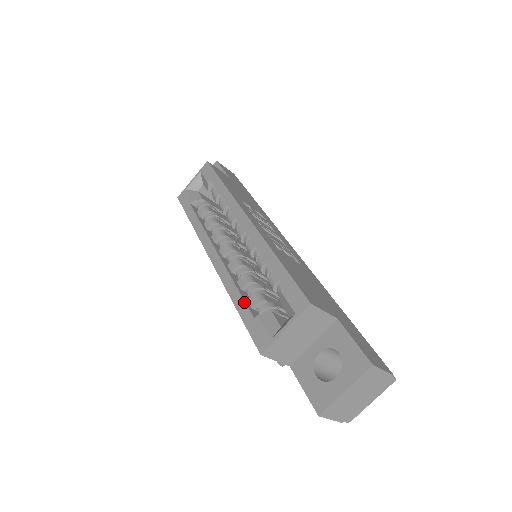
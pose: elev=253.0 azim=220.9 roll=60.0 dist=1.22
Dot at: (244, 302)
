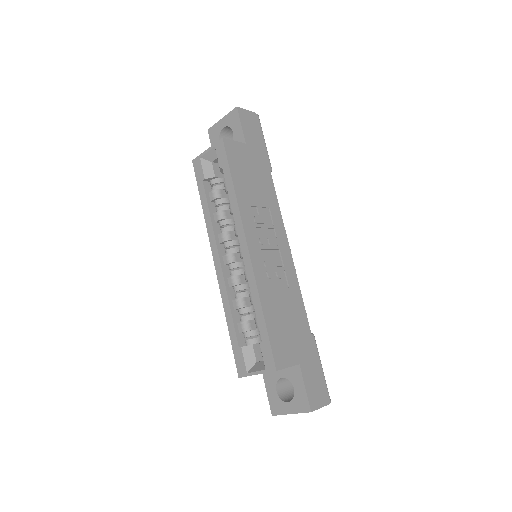
Dot at: (234, 328)
